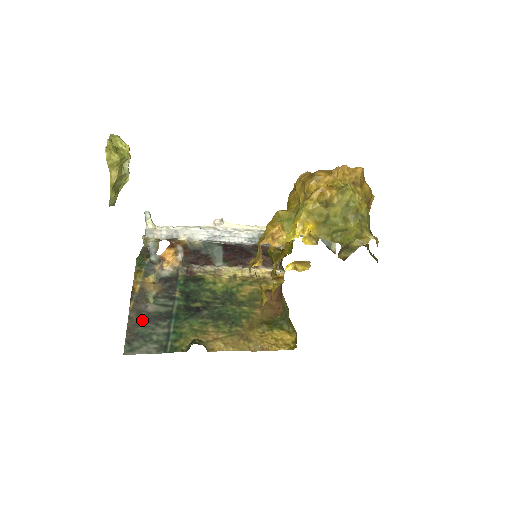
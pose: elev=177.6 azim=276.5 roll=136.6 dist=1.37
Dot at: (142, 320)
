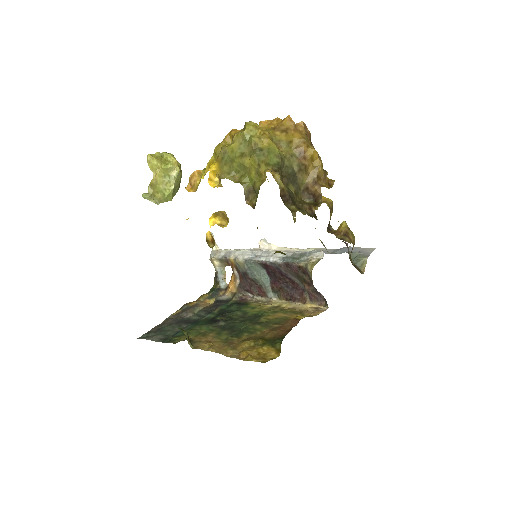
Dot at: (174, 322)
